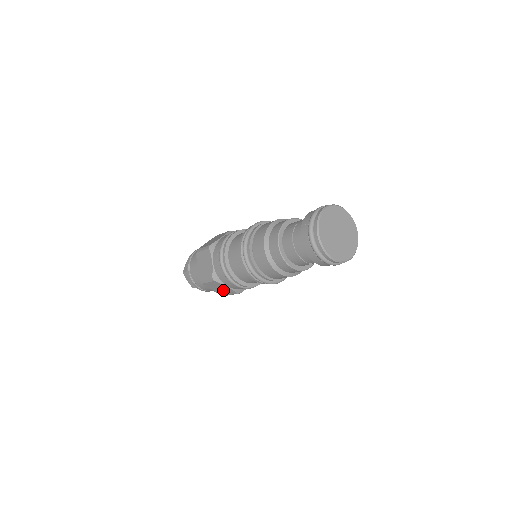
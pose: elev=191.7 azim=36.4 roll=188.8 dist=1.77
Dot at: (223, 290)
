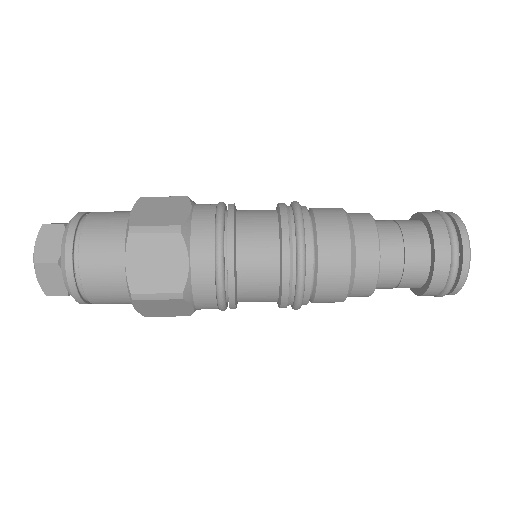
Dot at: occluded
